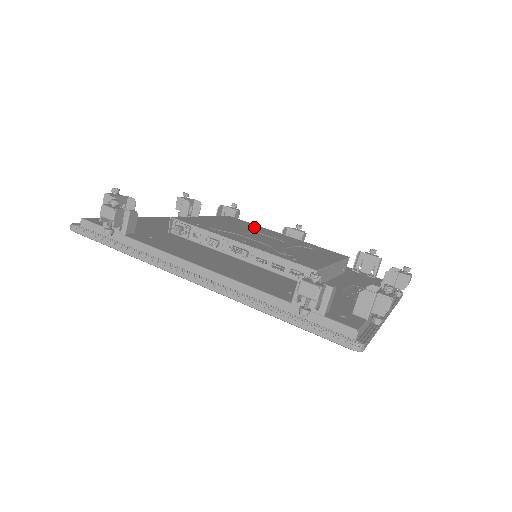
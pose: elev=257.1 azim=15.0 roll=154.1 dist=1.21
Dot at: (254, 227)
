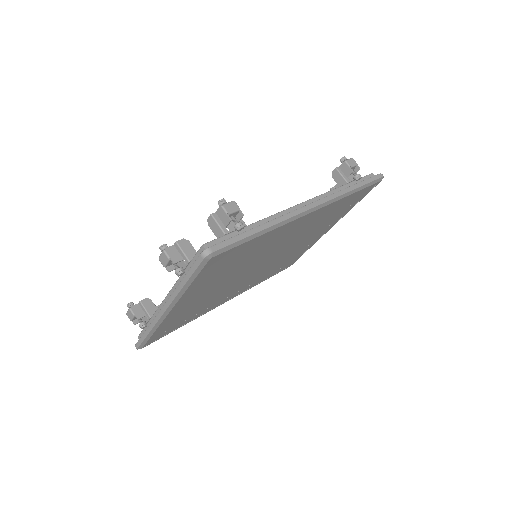
Dot at: occluded
